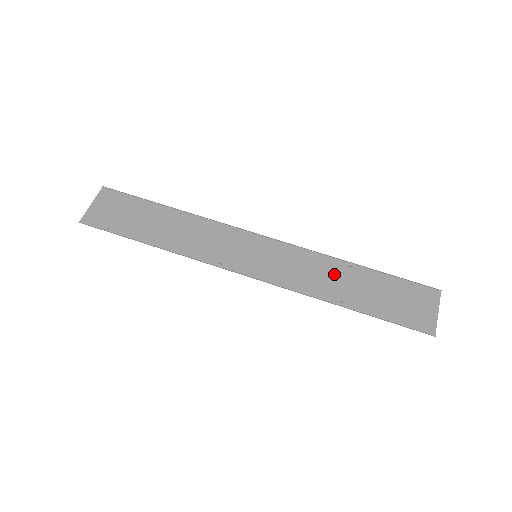
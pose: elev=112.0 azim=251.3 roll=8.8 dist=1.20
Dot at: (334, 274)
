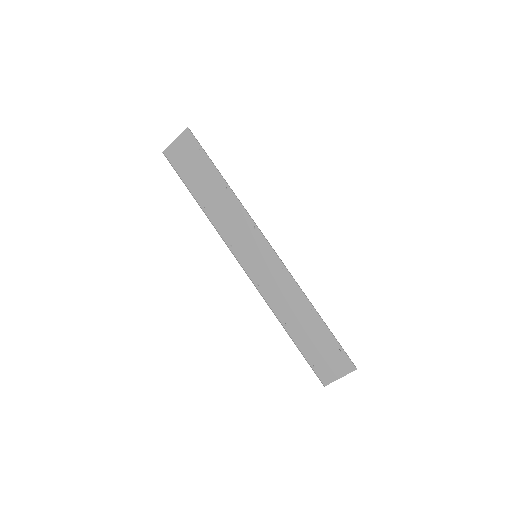
Dot at: (296, 305)
